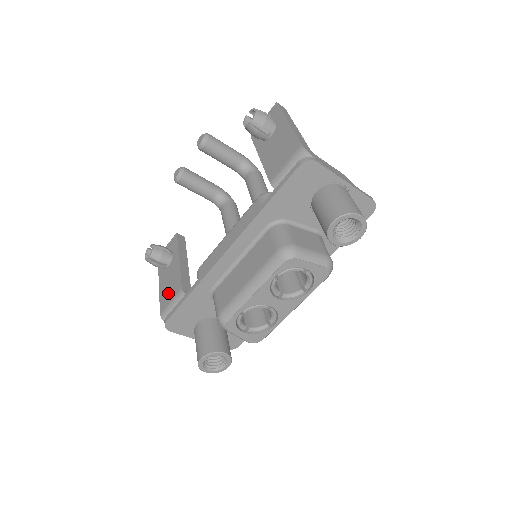
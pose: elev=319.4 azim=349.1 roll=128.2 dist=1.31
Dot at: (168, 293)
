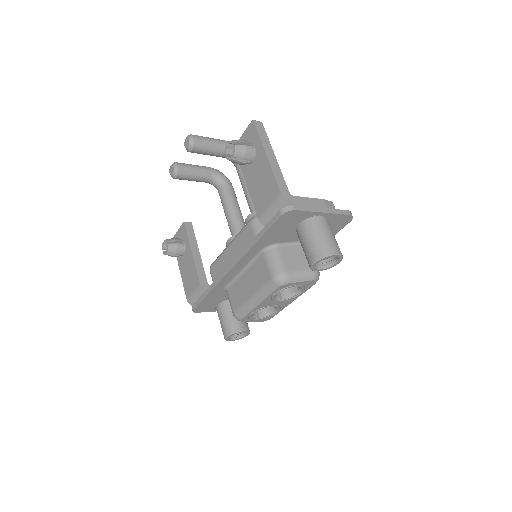
Dot at: (189, 283)
